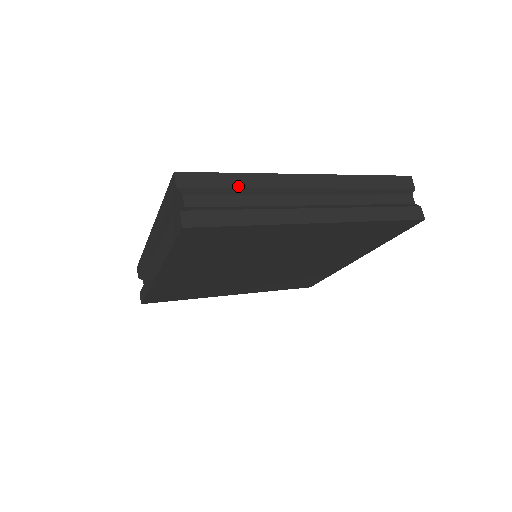
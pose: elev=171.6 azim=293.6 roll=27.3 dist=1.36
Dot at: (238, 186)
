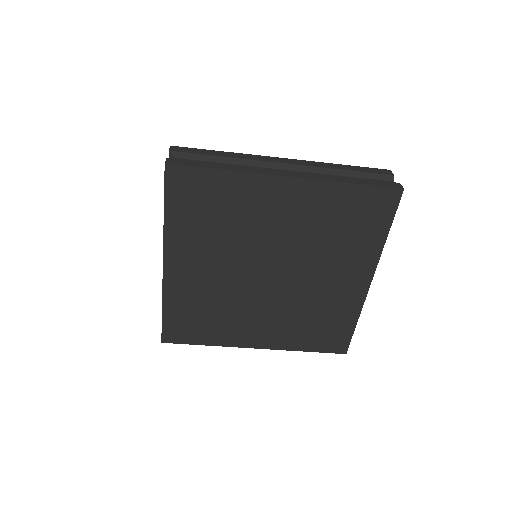
Dot at: (220, 155)
